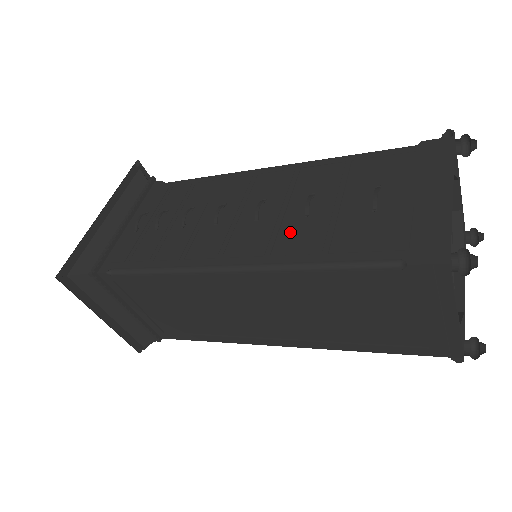
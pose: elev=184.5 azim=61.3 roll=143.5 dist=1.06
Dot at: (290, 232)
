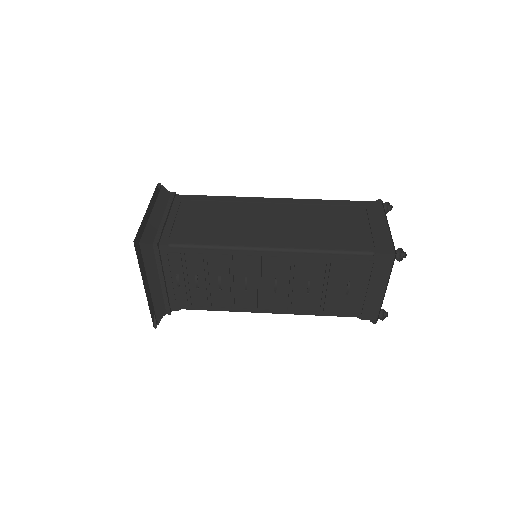
Dot at: (299, 300)
